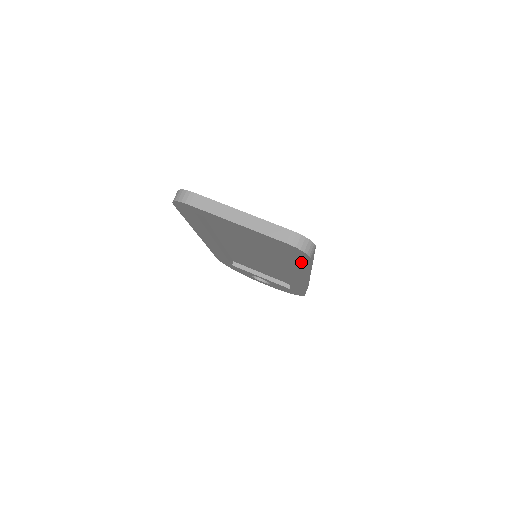
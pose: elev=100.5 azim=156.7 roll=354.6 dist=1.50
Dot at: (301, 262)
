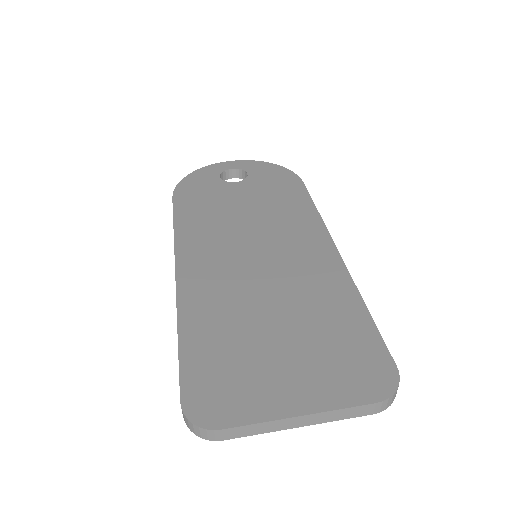
Dot at: occluded
